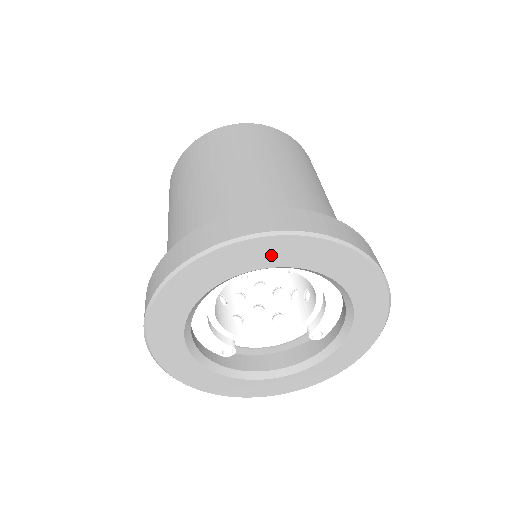
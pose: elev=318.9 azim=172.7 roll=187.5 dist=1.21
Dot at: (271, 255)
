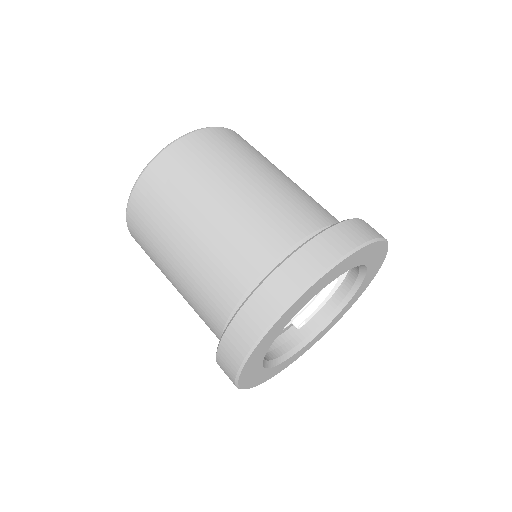
Dot at: (370, 255)
